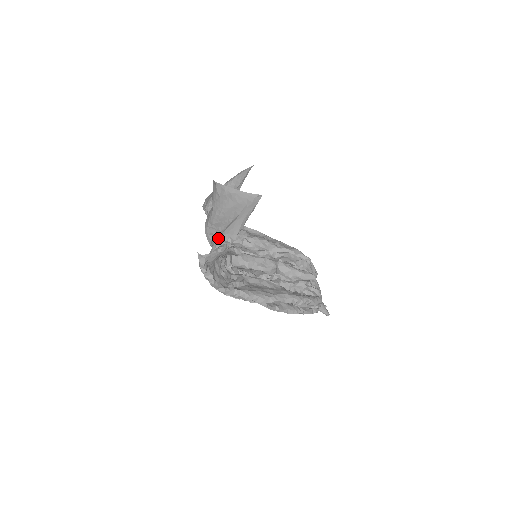
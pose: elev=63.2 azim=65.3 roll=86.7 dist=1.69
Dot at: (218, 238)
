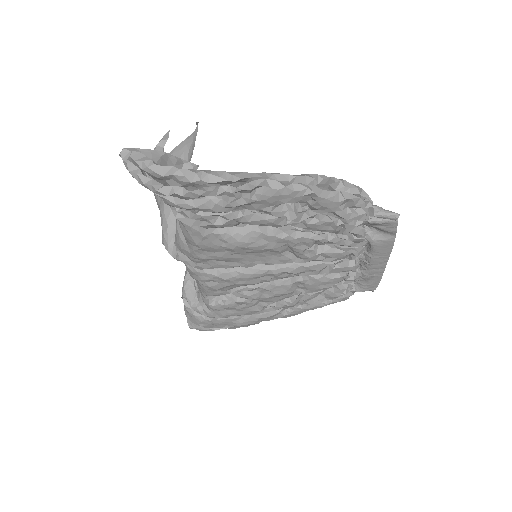
Dot at: occluded
